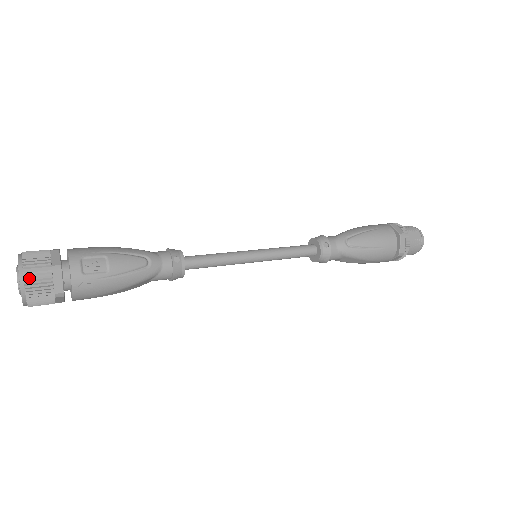
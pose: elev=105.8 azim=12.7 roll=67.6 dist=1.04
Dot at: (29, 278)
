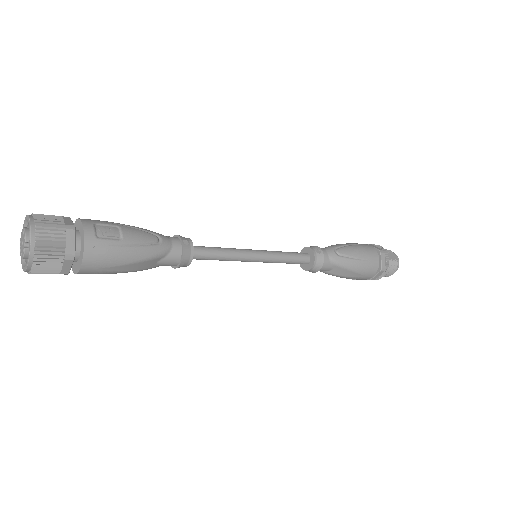
Dot at: (41, 232)
